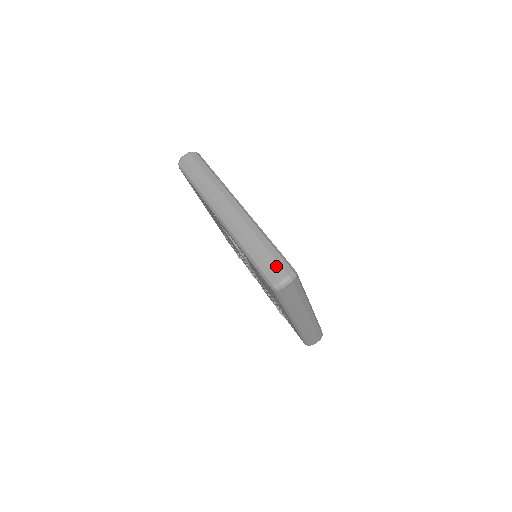
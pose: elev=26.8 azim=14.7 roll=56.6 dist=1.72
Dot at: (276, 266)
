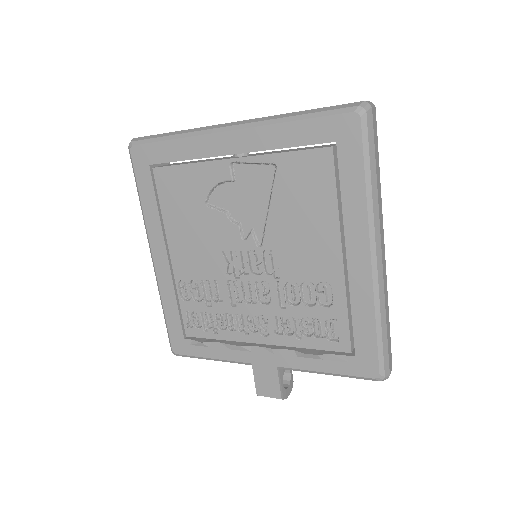
Dot at: occluded
